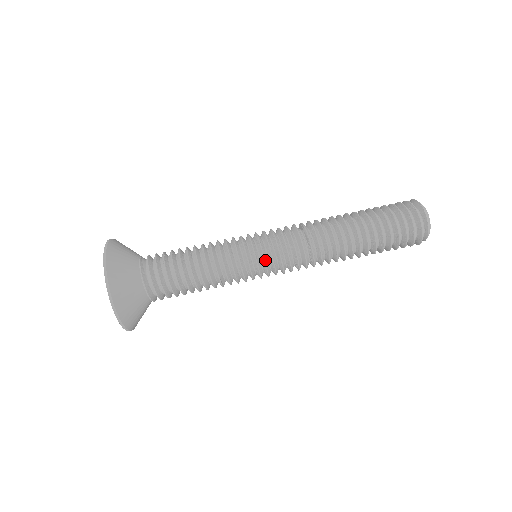
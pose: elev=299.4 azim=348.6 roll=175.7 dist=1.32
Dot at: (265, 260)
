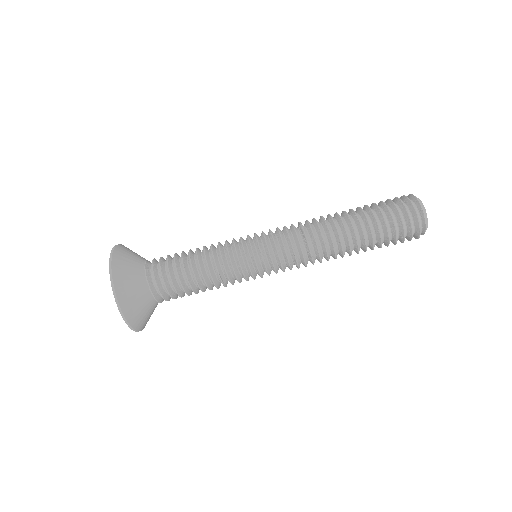
Dot at: (261, 252)
